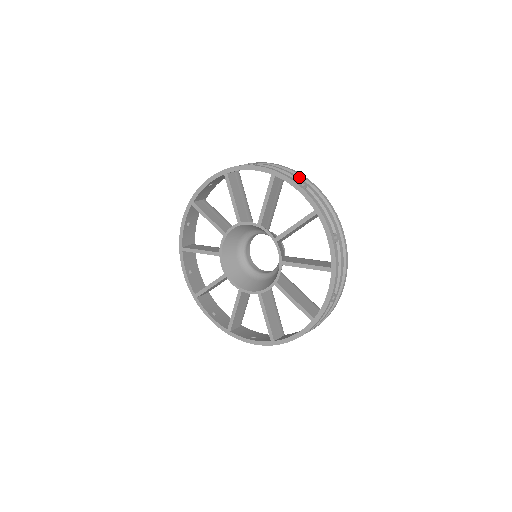
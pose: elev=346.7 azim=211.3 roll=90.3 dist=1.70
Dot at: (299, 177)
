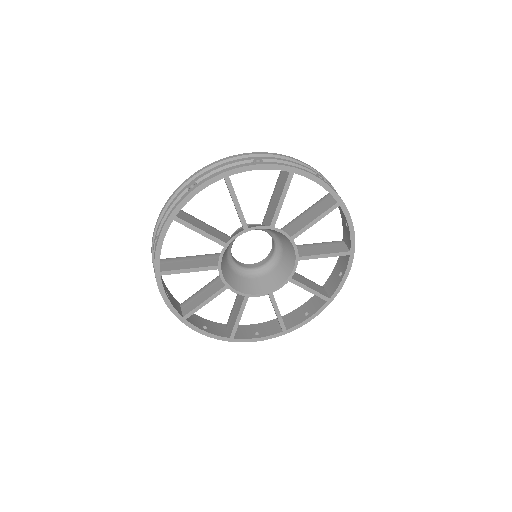
Dot at: occluded
